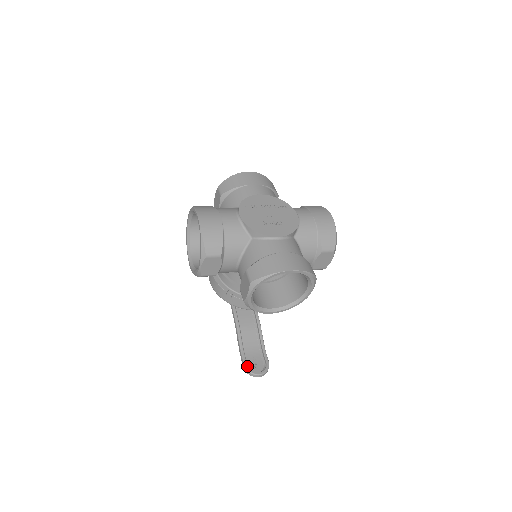
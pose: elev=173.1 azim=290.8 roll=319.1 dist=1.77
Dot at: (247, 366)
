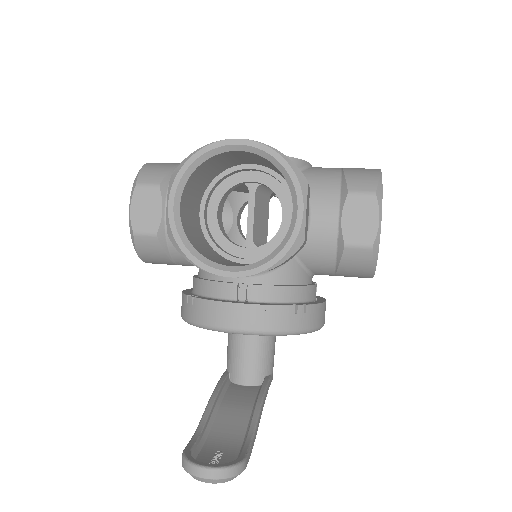
Dot at: (188, 450)
